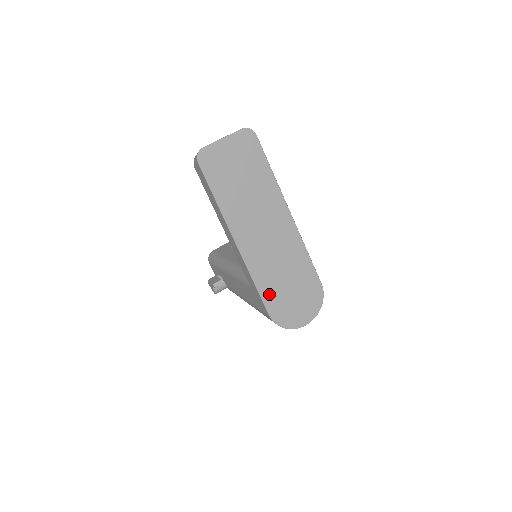
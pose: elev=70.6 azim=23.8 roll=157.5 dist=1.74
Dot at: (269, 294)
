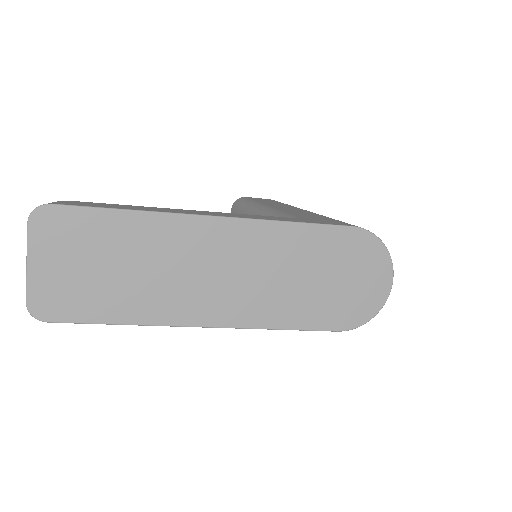
Dot at: (309, 316)
